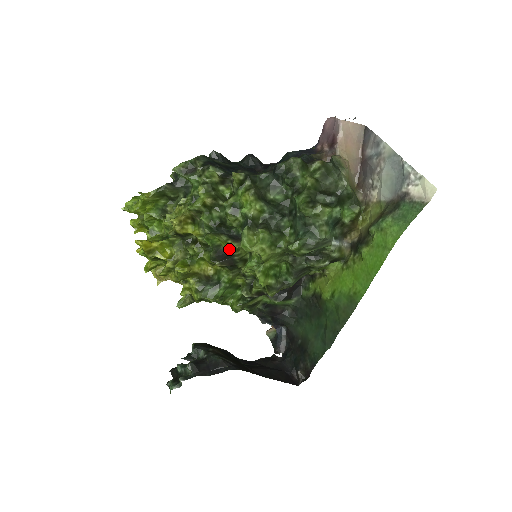
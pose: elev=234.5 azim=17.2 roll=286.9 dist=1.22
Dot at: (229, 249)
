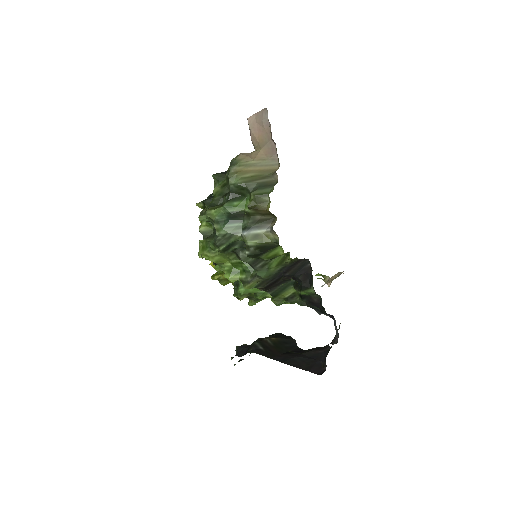
Dot at: (205, 259)
